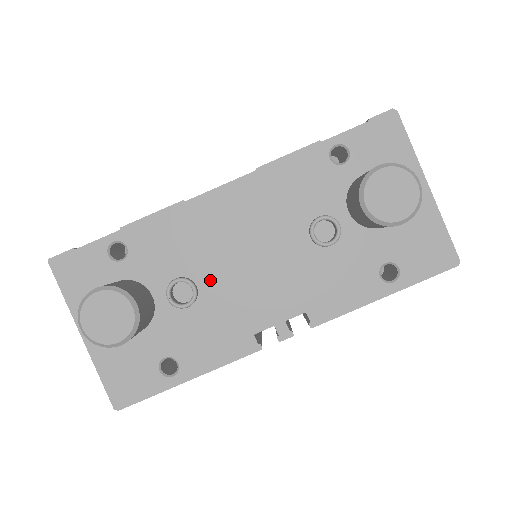
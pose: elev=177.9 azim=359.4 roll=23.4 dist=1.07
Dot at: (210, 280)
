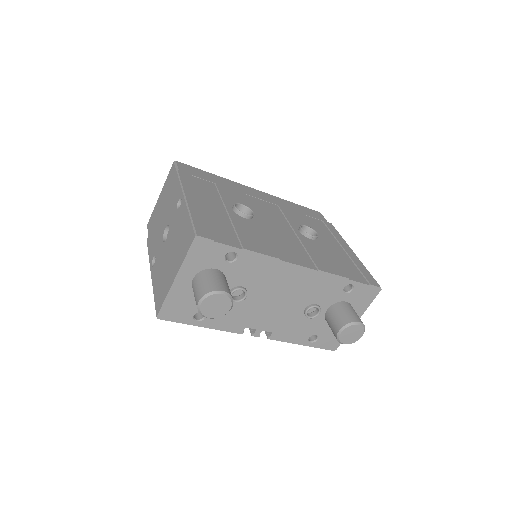
Dot at: (254, 297)
